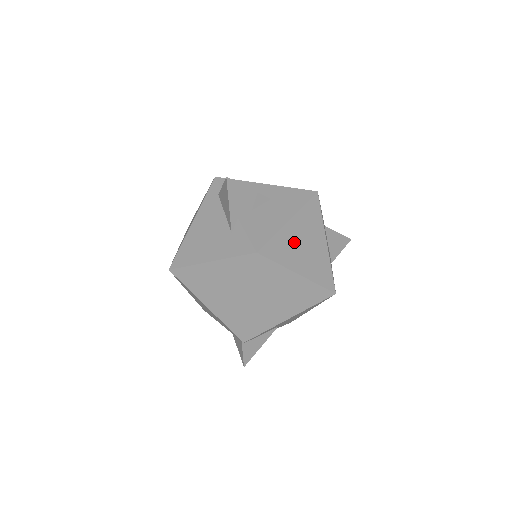
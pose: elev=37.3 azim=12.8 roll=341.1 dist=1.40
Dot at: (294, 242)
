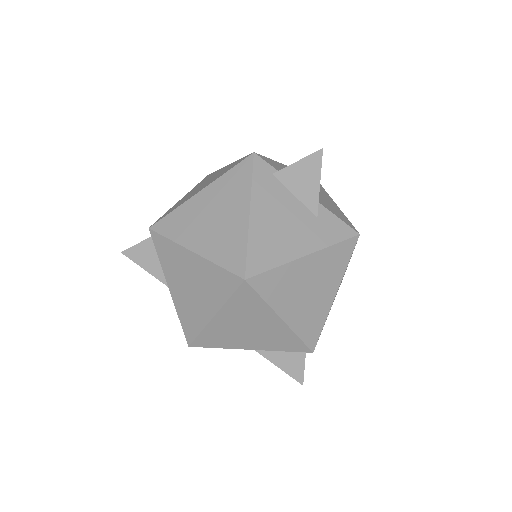
Dot at: occluded
